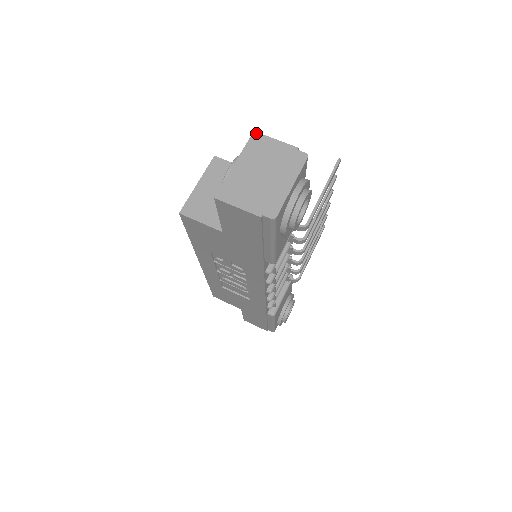
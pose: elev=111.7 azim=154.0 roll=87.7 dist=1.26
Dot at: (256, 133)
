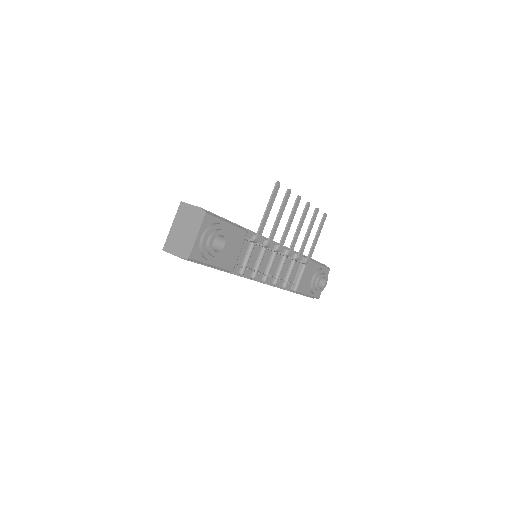
Dot at: (182, 202)
